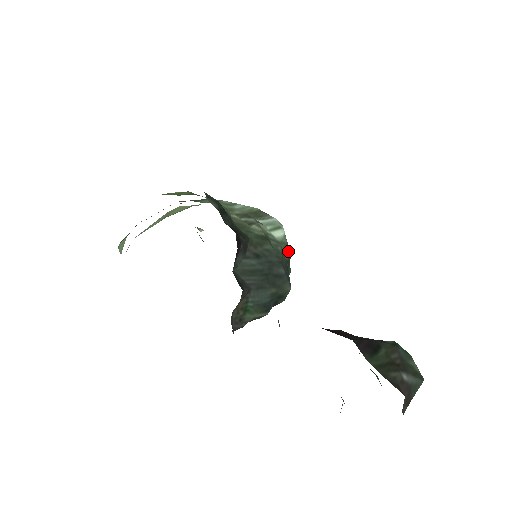
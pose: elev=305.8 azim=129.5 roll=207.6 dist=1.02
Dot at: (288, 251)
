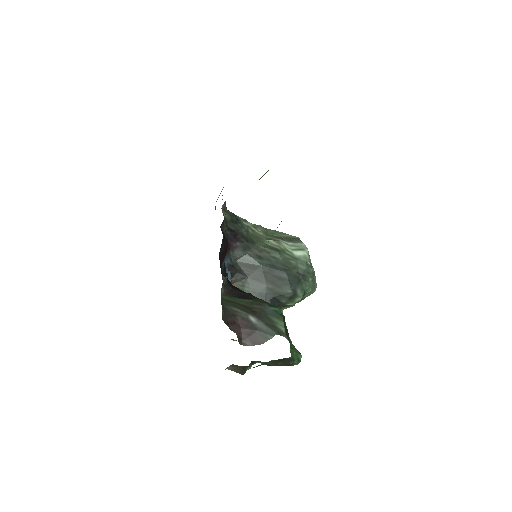
Dot at: (306, 268)
